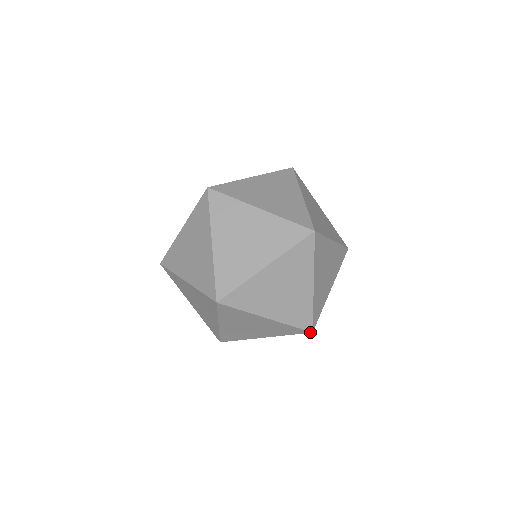
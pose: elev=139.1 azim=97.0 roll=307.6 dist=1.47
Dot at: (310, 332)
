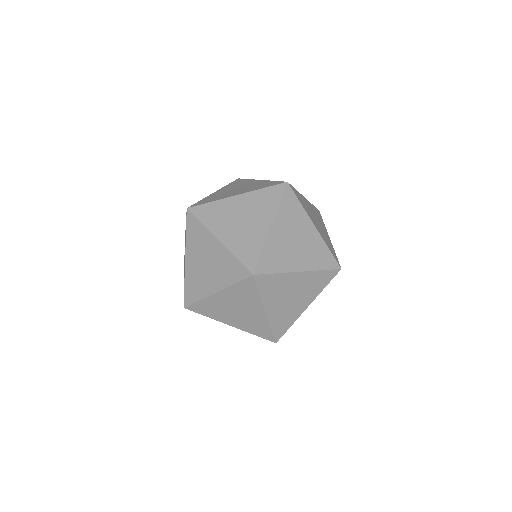
Dot at: (339, 270)
